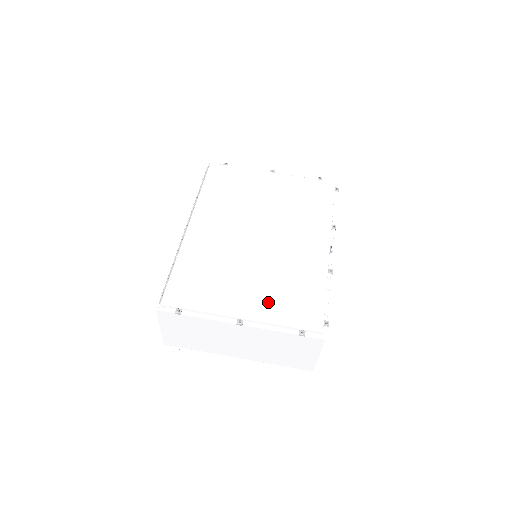
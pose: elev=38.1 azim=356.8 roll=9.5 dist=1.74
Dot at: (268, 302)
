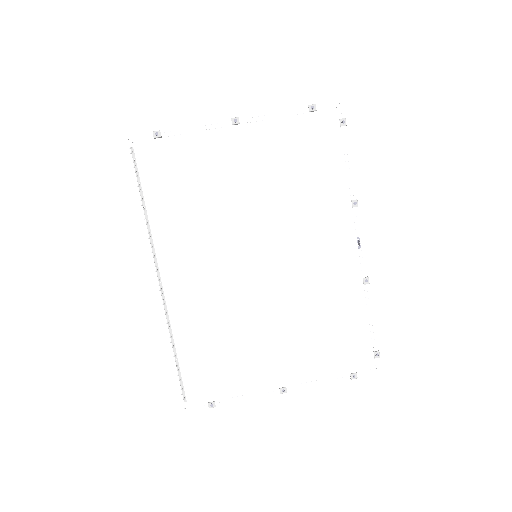
Dot at: (306, 356)
